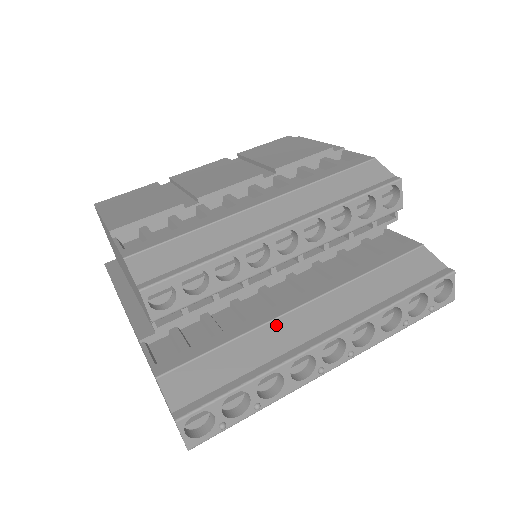
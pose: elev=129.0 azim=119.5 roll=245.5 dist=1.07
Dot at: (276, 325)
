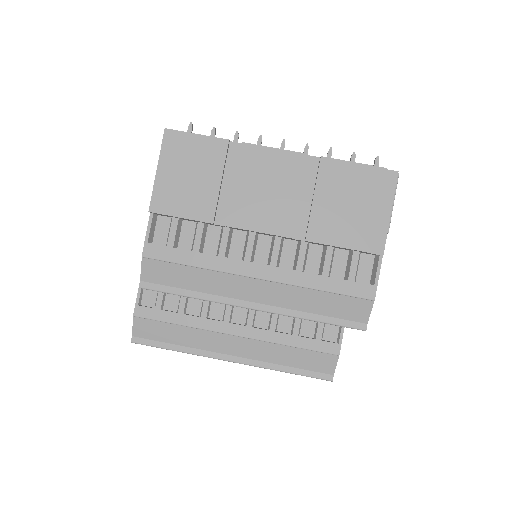
Dot at: (211, 335)
